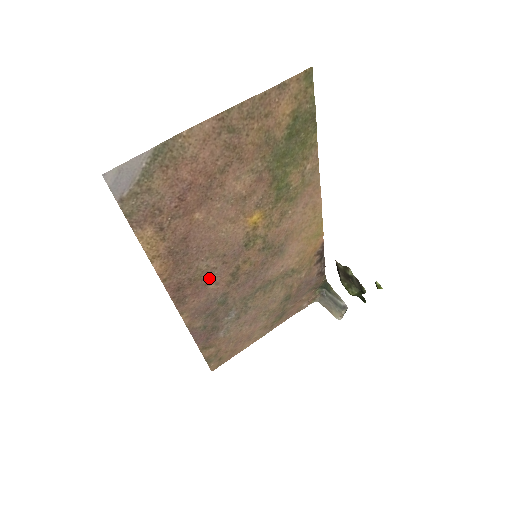
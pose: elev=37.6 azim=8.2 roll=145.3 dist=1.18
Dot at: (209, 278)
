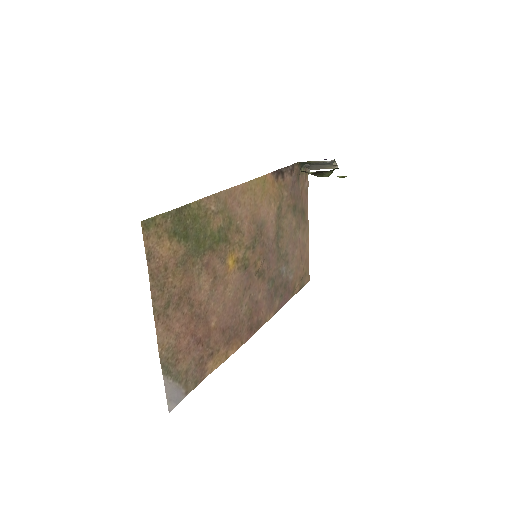
Dot at: (254, 300)
